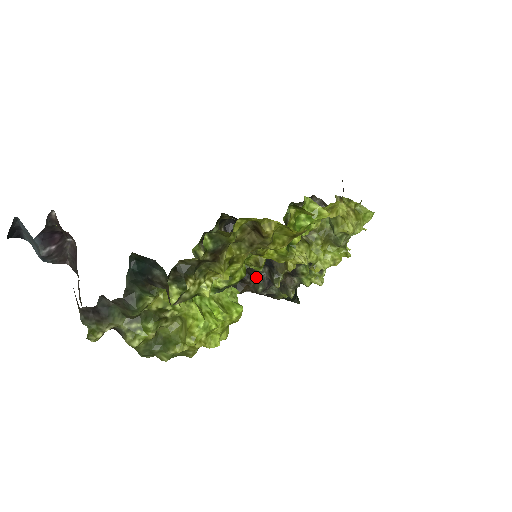
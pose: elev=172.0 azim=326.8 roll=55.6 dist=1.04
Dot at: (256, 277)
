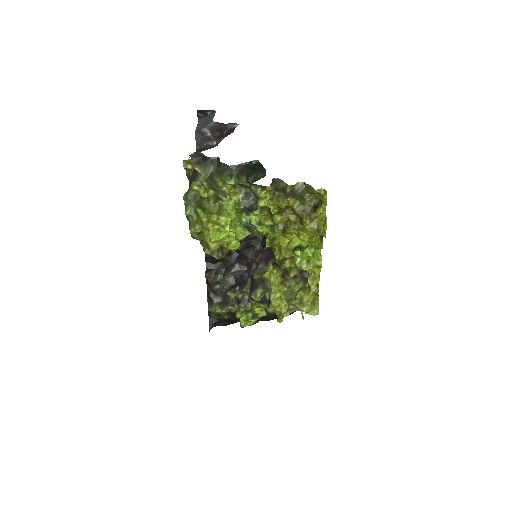
Dot at: (224, 280)
